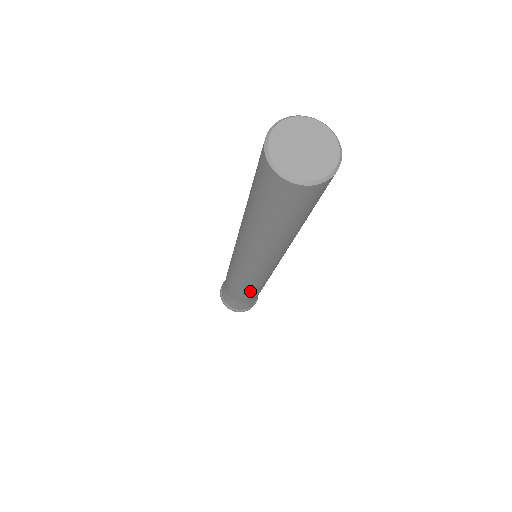
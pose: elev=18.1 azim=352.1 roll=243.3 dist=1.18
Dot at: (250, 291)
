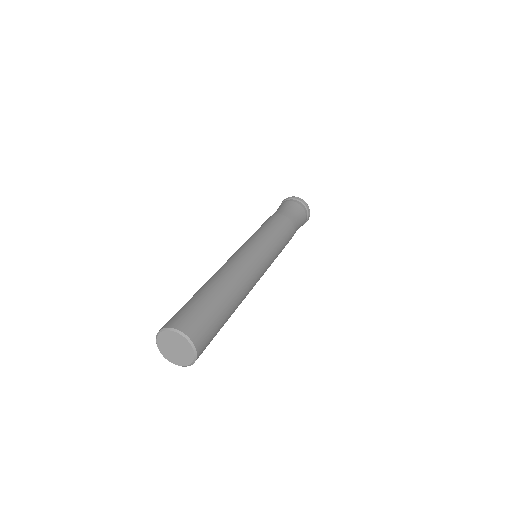
Dot at: occluded
